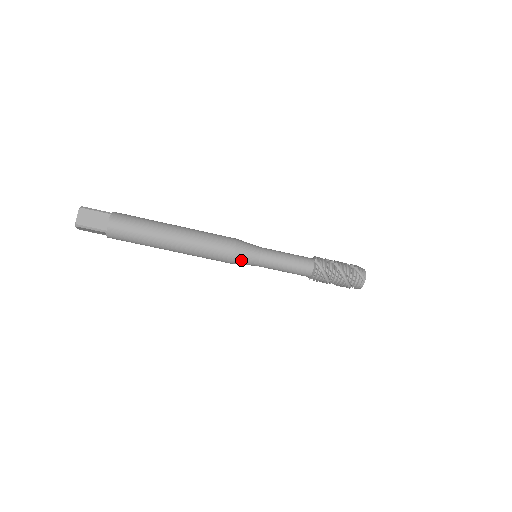
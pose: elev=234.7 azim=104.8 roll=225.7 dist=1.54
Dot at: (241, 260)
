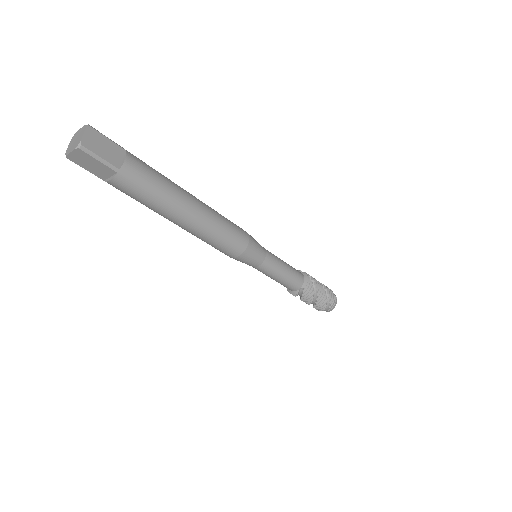
Dot at: occluded
